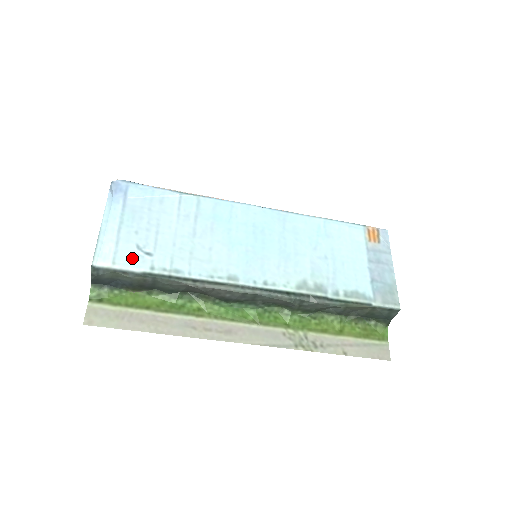
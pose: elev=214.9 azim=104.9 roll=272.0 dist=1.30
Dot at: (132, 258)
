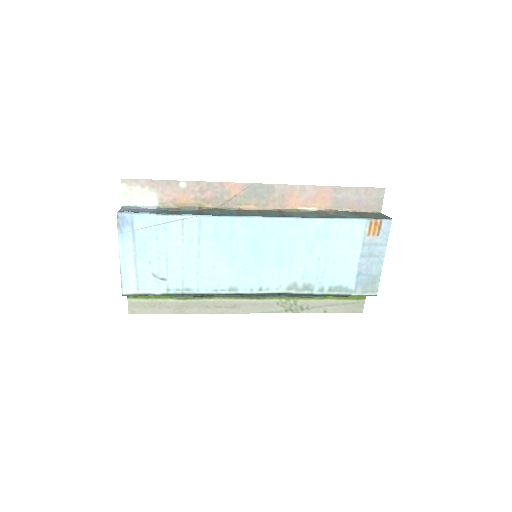
Dot at: (151, 284)
